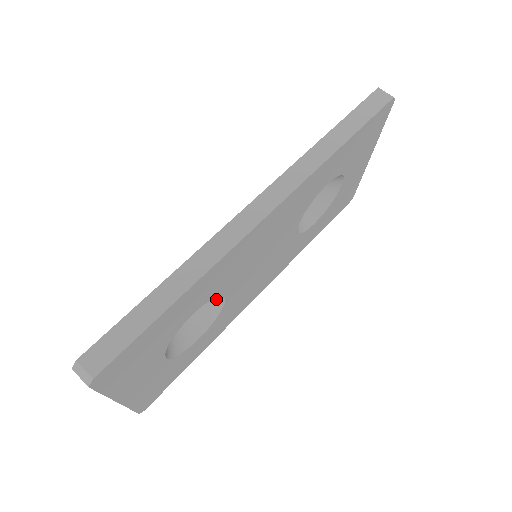
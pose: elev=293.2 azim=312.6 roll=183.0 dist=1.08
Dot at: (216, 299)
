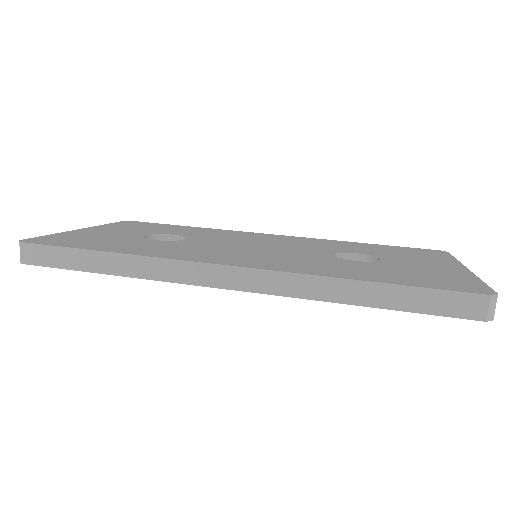
Dot at: occluded
